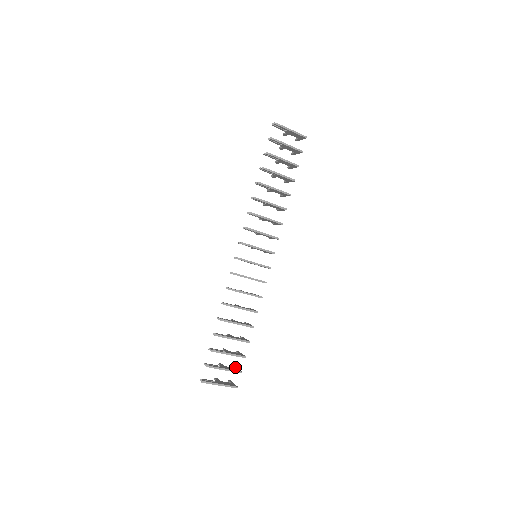
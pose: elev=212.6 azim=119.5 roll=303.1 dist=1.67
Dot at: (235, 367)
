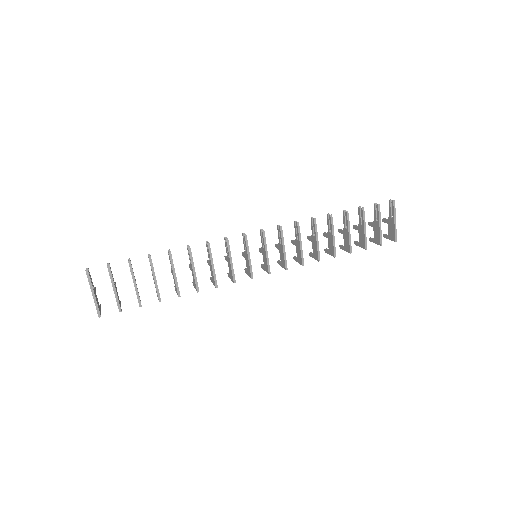
Dot at: occluded
